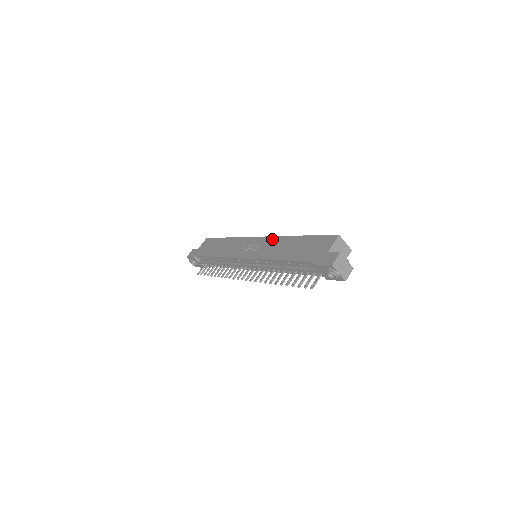
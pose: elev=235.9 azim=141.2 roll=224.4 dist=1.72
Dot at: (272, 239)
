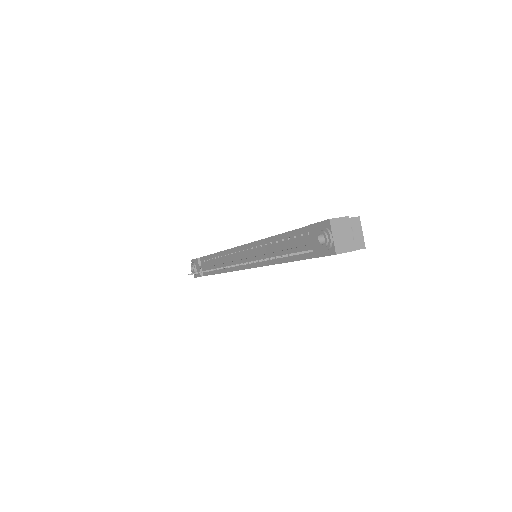
Dot at: occluded
